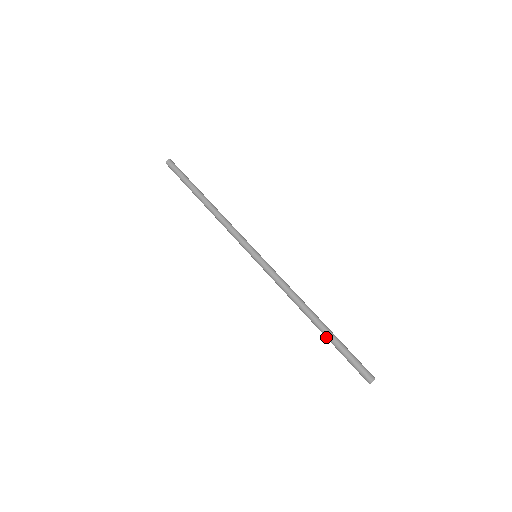
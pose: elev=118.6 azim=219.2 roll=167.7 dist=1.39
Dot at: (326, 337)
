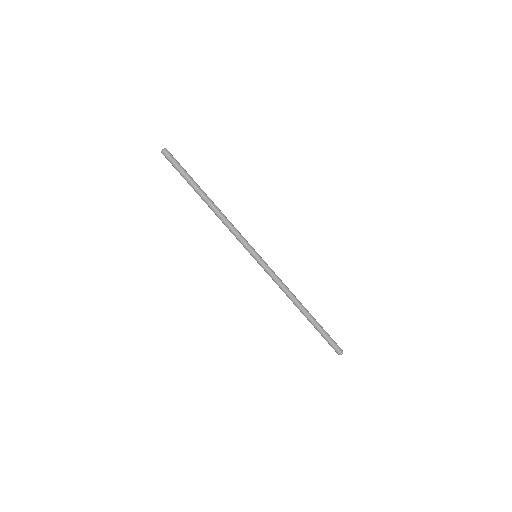
Dot at: (311, 323)
